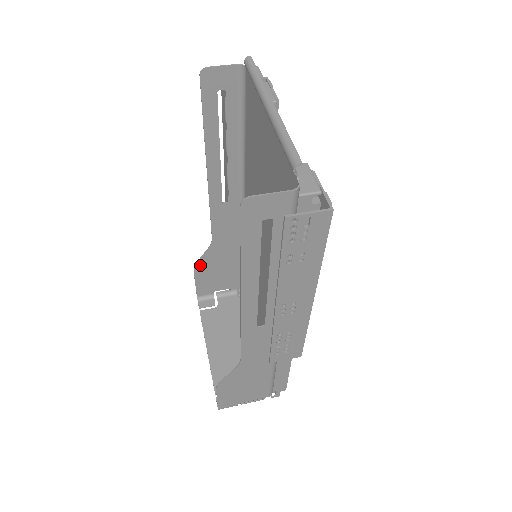
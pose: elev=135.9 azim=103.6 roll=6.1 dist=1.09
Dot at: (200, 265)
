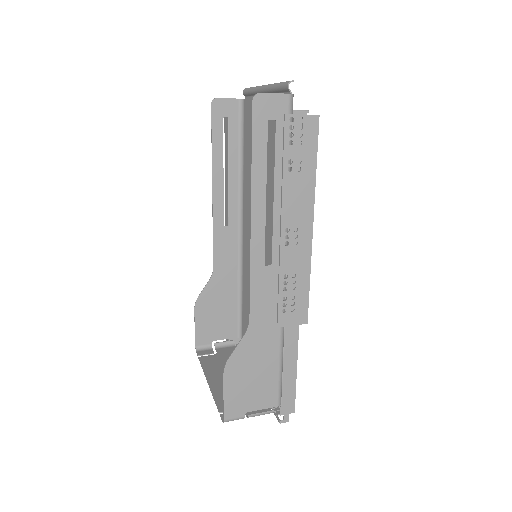
Dot at: (201, 301)
